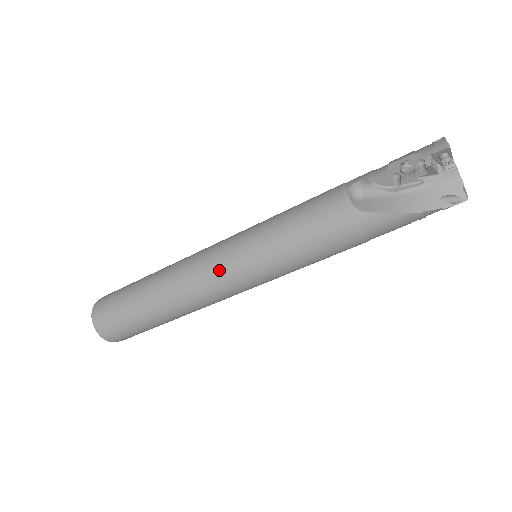
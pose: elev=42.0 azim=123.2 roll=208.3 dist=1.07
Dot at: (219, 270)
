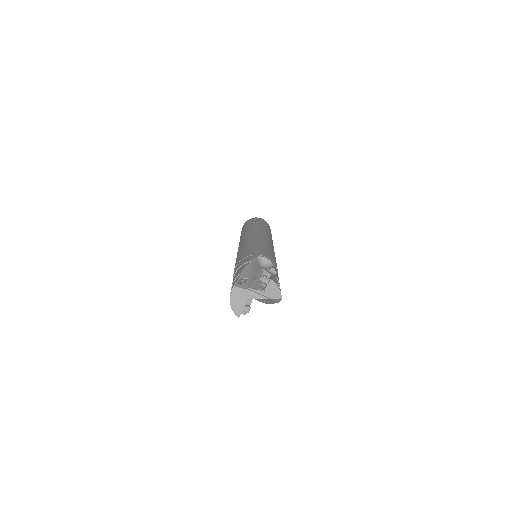
Dot at: occluded
